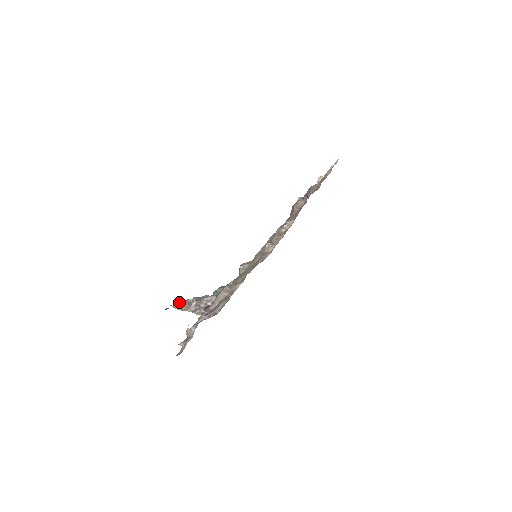
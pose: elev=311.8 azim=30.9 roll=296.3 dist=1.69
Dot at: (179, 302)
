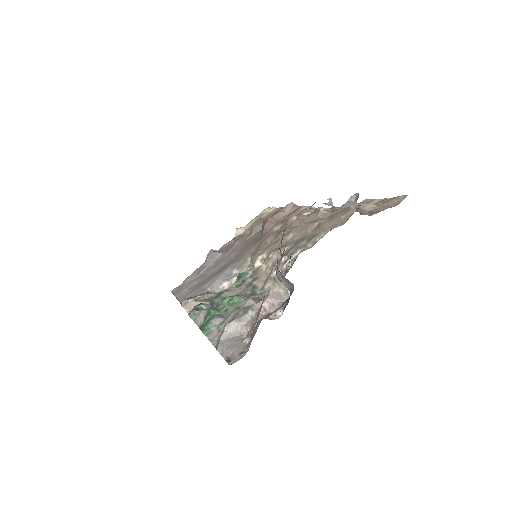
Dot at: occluded
